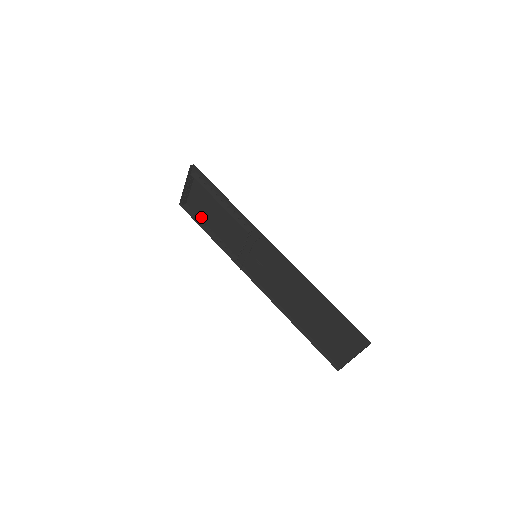
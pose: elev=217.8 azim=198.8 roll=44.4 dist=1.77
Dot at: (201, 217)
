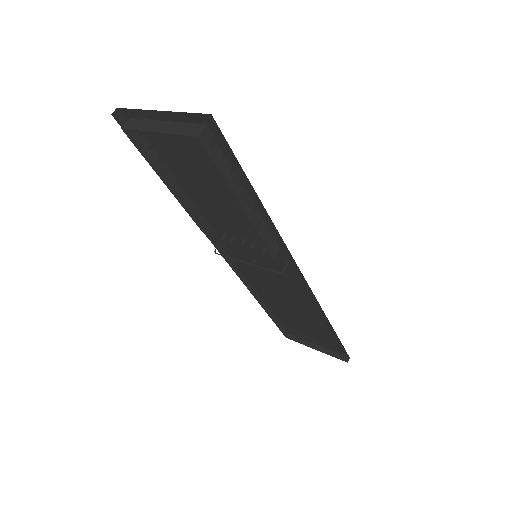
Dot at: (163, 157)
